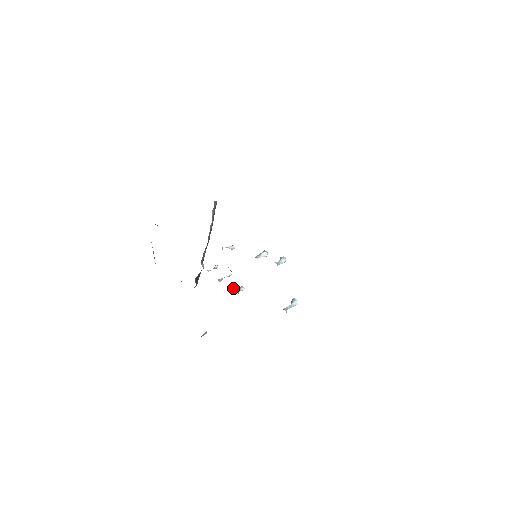
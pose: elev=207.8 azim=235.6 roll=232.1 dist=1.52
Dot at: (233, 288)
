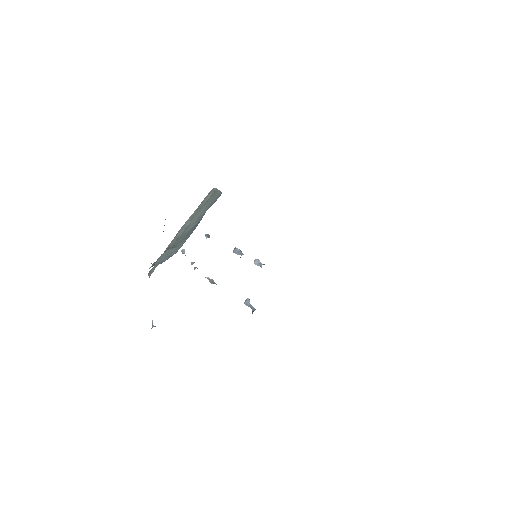
Dot at: (210, 280)
